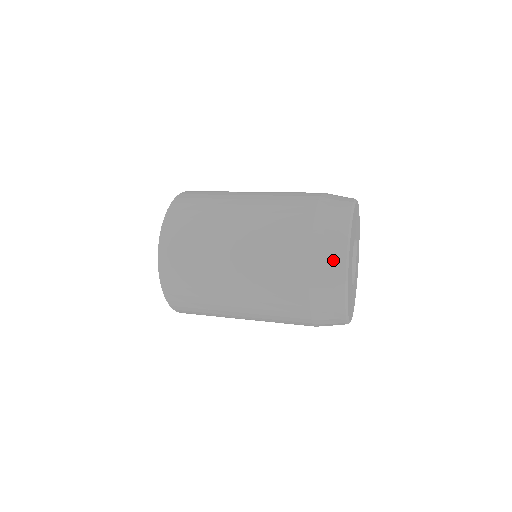
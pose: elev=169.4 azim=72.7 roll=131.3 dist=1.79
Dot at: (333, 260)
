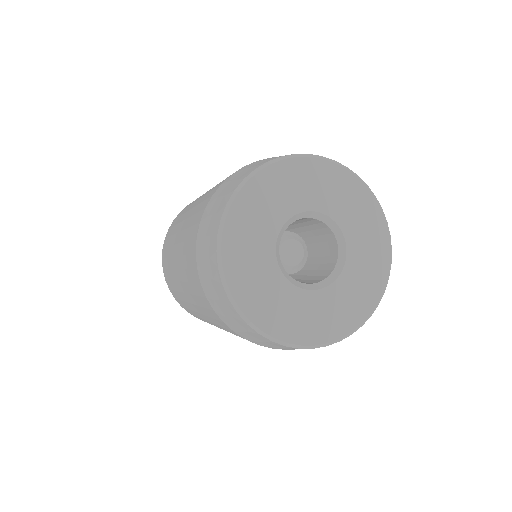
Dot at: (222, 301)
